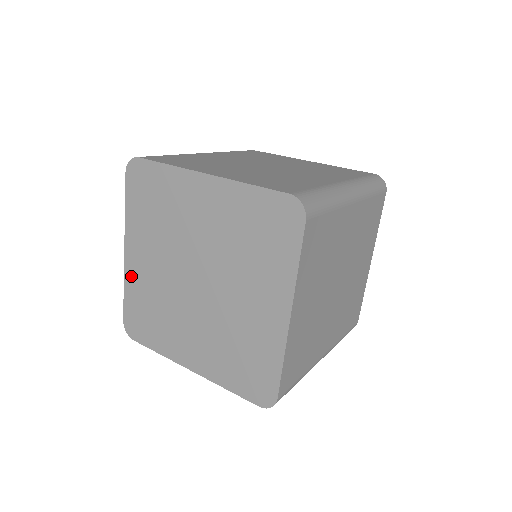
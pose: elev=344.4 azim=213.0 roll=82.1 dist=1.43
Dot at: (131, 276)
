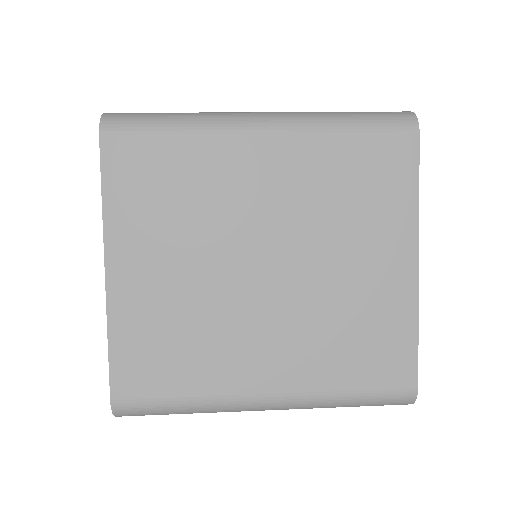
Dot at: occluded
